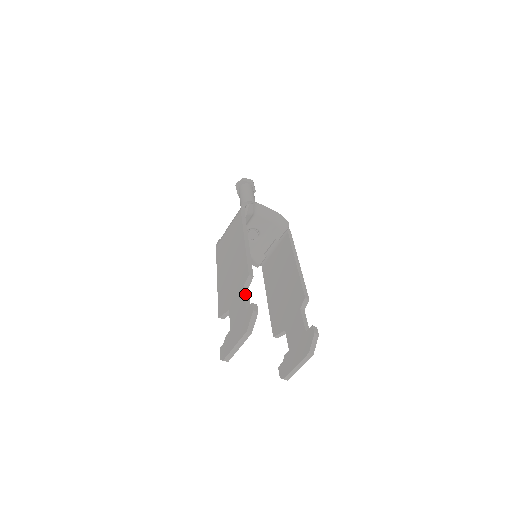
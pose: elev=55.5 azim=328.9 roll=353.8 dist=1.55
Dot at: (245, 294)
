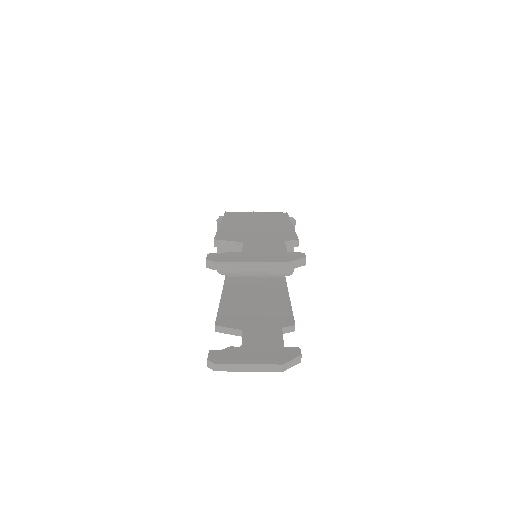
Dot at: occluded
